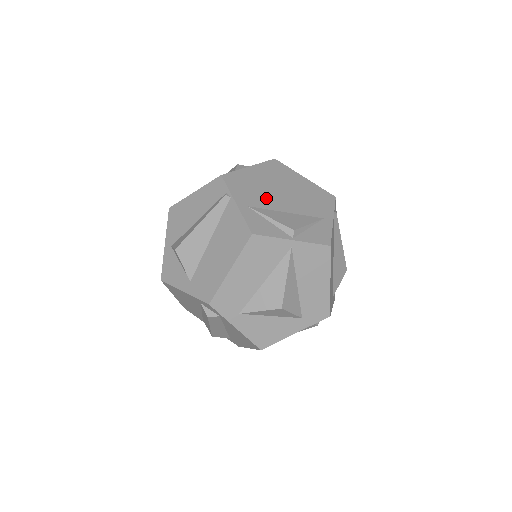
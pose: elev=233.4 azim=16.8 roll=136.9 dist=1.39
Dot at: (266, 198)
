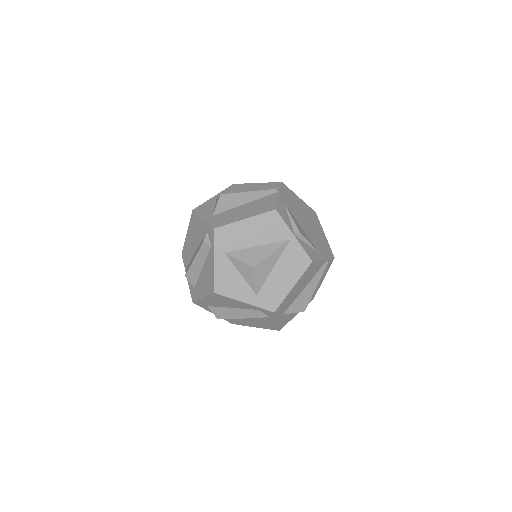
Dot at: (296, 212)
